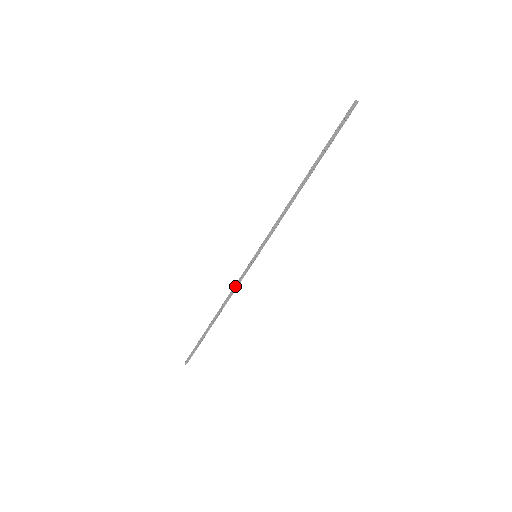
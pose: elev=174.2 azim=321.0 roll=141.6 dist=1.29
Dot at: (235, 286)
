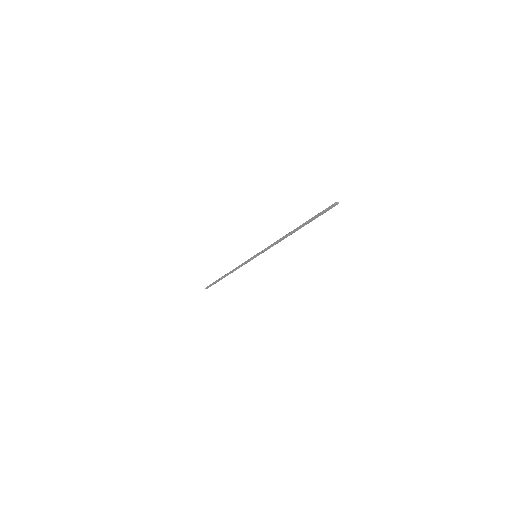
Dot at: (240, 265)
